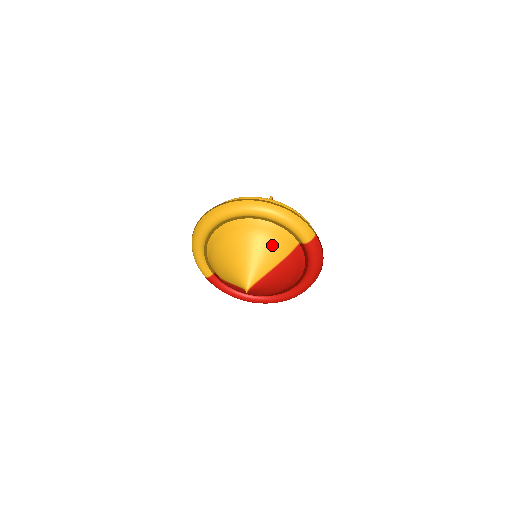
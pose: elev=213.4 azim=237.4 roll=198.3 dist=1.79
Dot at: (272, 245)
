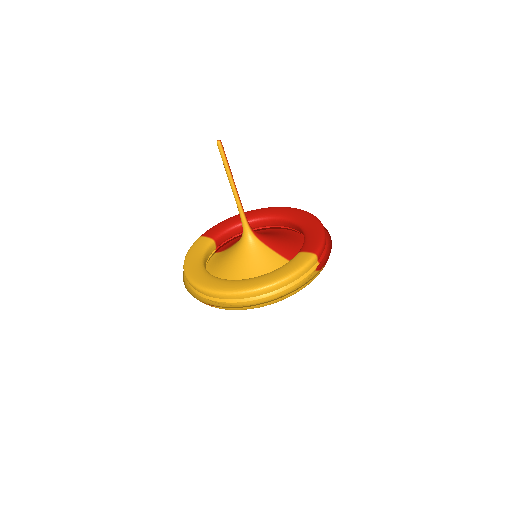
Dot at: occluded
